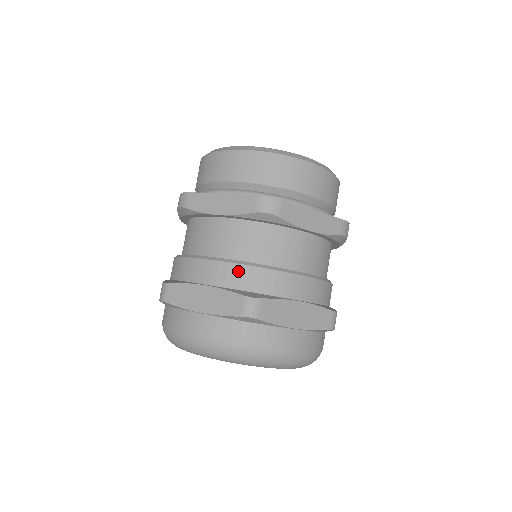
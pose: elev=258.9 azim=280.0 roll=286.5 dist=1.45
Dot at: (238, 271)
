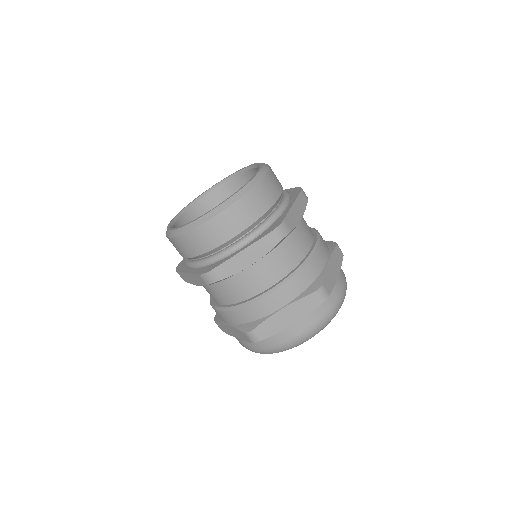
Dot at: (232, 314)
